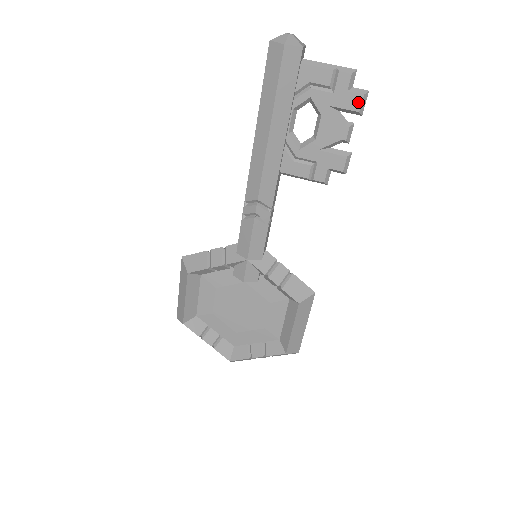
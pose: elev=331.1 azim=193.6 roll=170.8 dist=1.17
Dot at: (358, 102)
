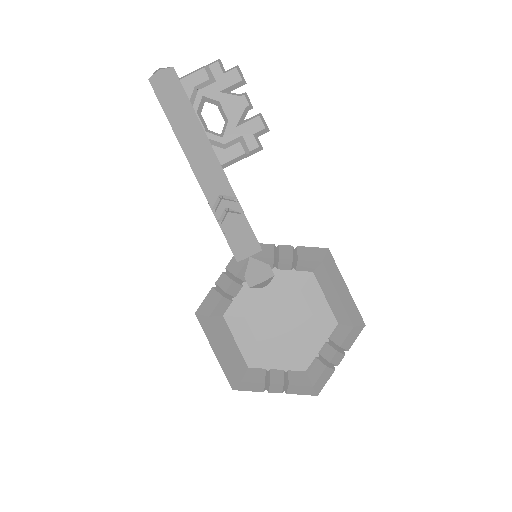
Dot at: (236, 75)
